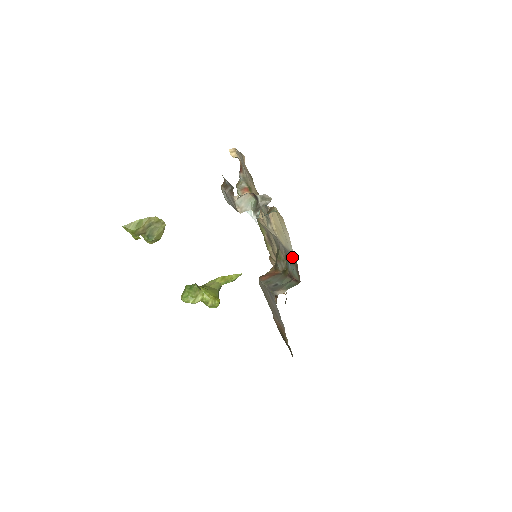
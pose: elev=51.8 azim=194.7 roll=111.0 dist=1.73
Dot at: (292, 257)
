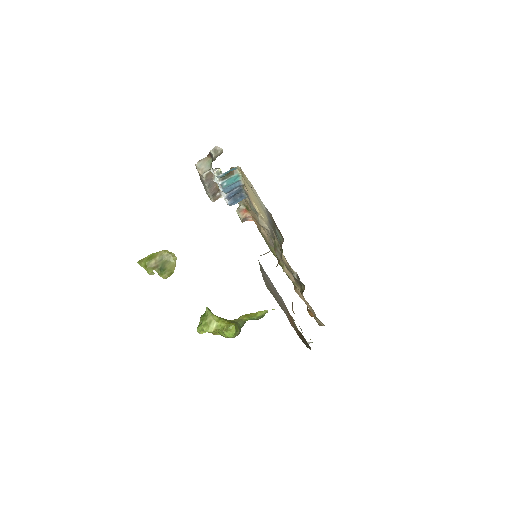
Dot at: (270, 218)
